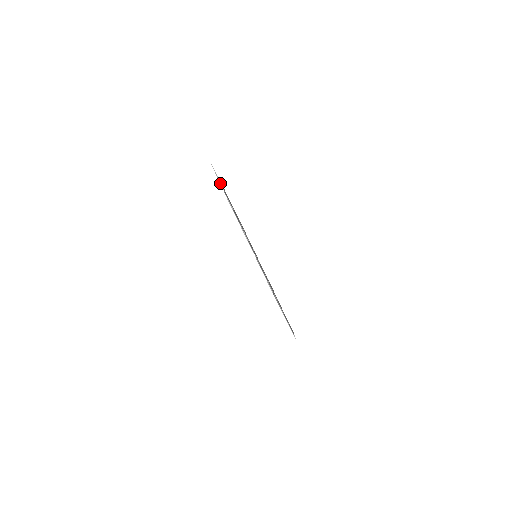
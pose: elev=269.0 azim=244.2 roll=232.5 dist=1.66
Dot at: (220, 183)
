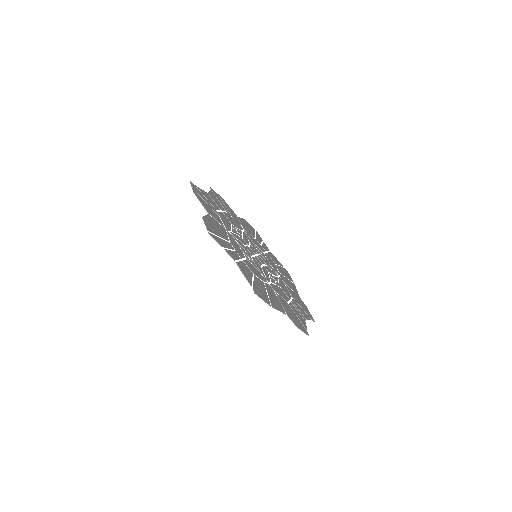
Dot at: (227, 253)
